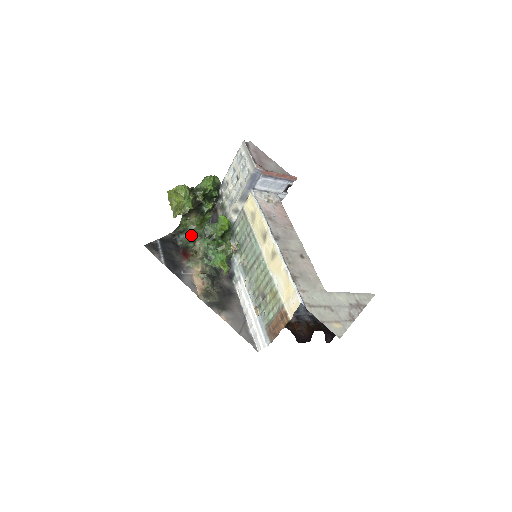
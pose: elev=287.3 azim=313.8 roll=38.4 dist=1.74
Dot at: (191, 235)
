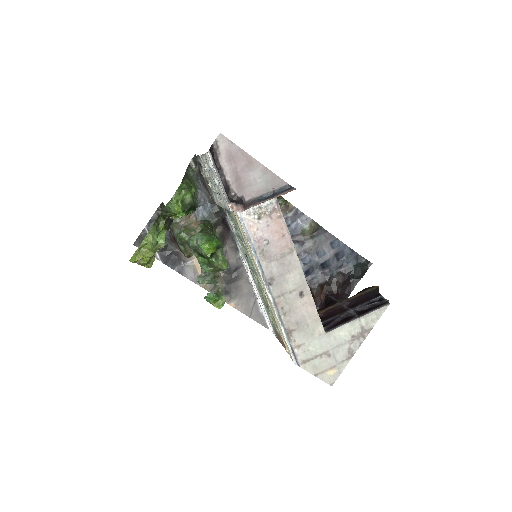
Dot at: occluded
